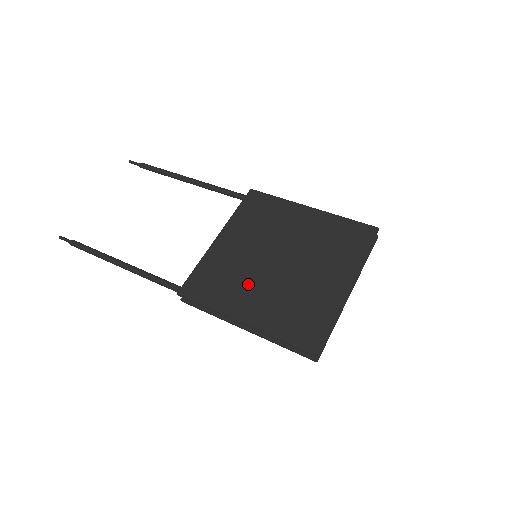
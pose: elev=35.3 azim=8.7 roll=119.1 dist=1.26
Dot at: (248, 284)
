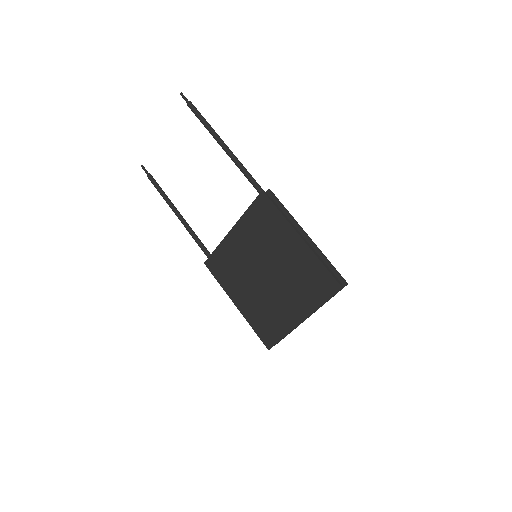
Dot at: (243, 281)
